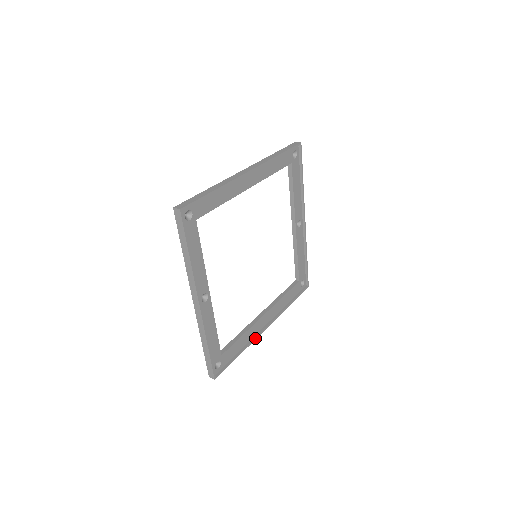
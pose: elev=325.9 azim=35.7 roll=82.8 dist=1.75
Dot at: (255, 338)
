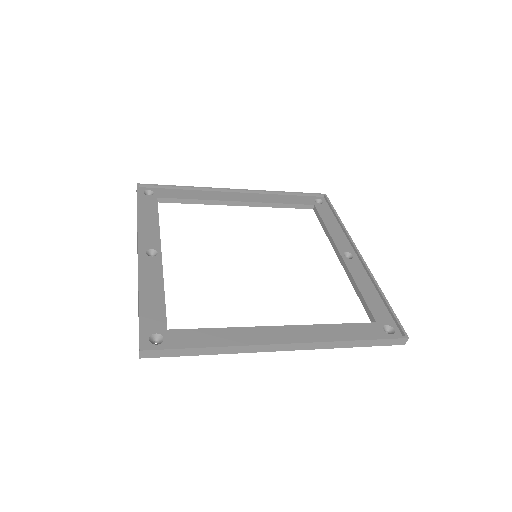
Dot at: (251, 344)
